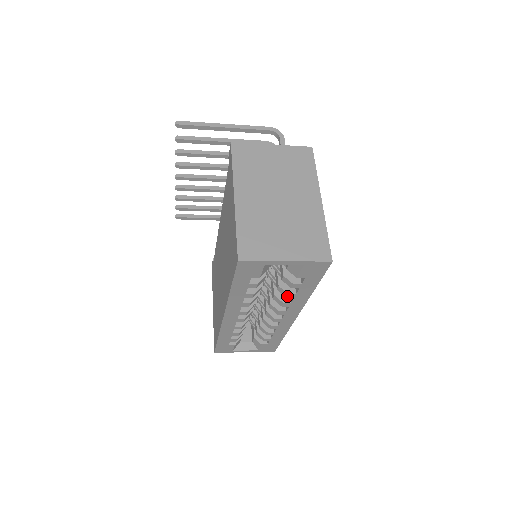
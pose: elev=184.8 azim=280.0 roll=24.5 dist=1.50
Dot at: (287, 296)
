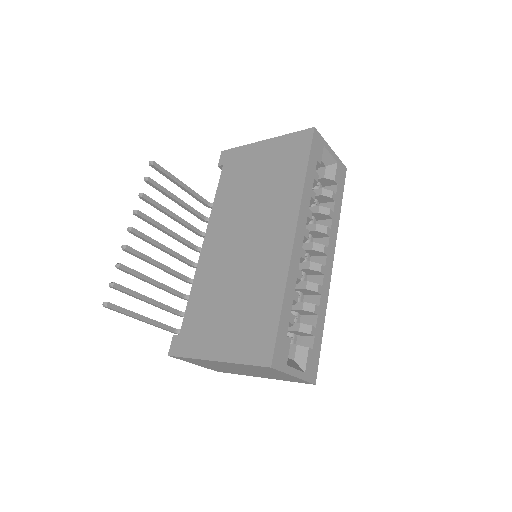
Dot at: (329, 213)
